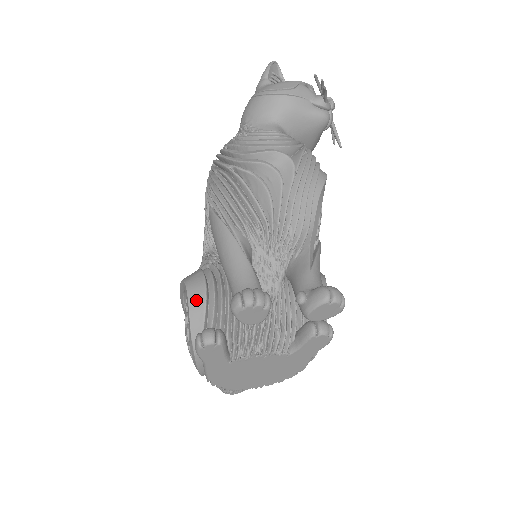
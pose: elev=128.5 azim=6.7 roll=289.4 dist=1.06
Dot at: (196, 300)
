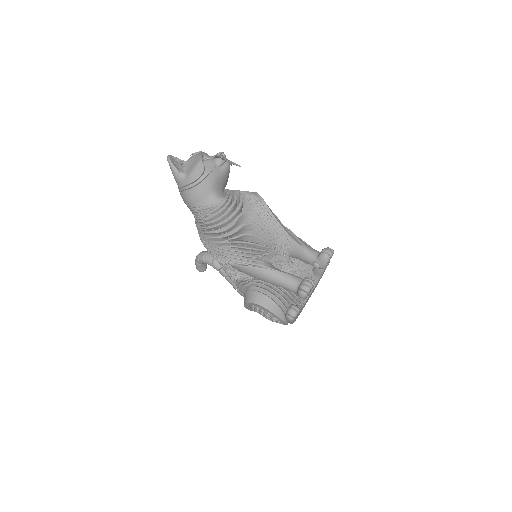
Dot at: (269, 305)
